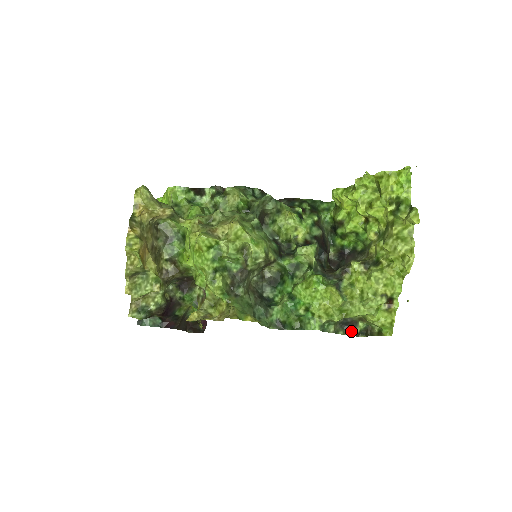
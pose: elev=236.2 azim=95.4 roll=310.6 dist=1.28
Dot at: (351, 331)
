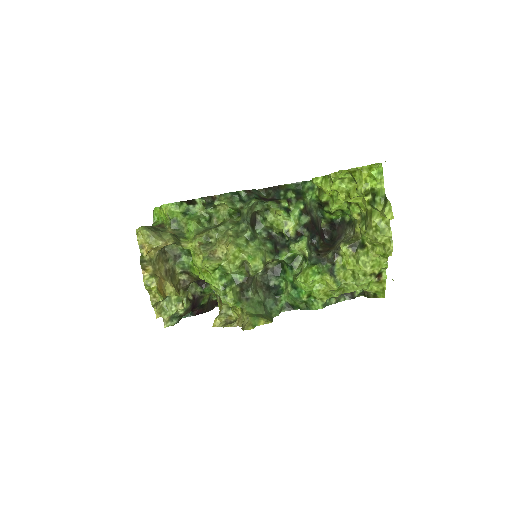
Dot at: (351, 296)
